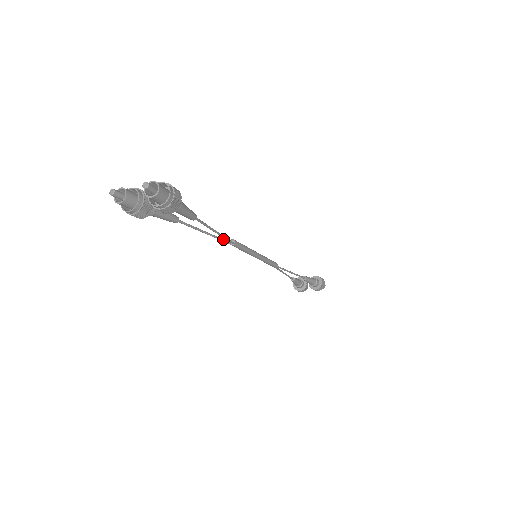
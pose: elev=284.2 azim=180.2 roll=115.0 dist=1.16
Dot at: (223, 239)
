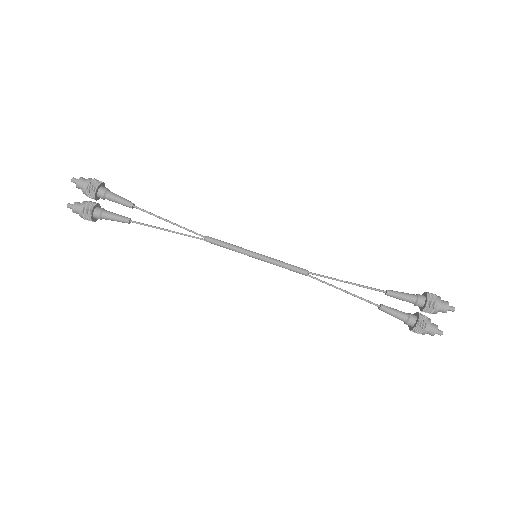
Dot at: (192, 236)
